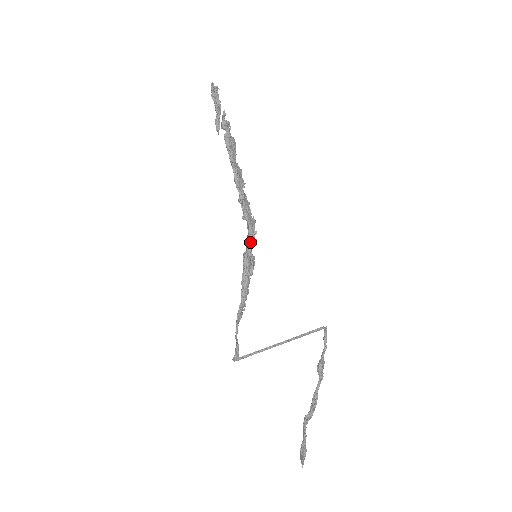
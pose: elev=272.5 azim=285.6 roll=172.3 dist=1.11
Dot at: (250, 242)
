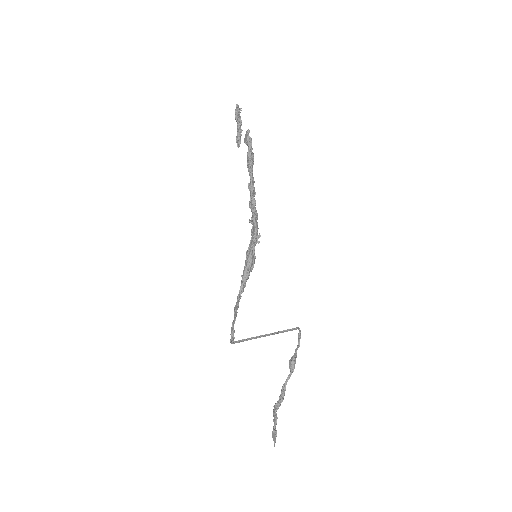
Dot at: (255, 243)
